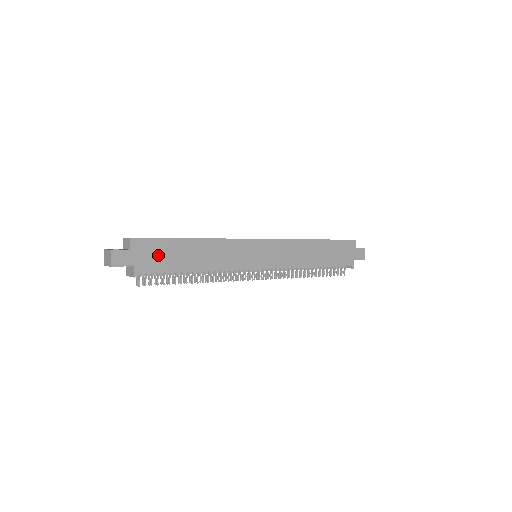
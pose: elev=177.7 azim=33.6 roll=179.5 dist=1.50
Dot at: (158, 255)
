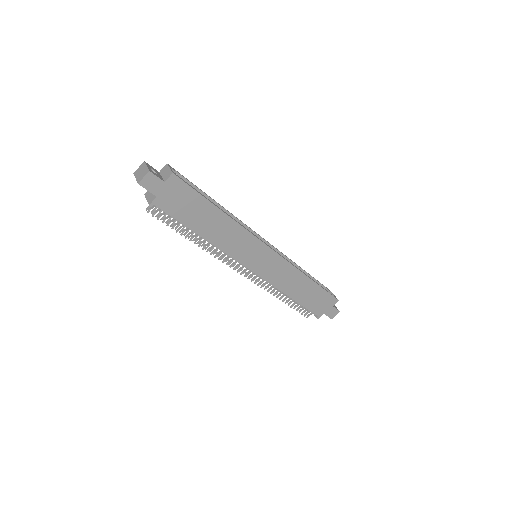
Dot at: (183, 202)
